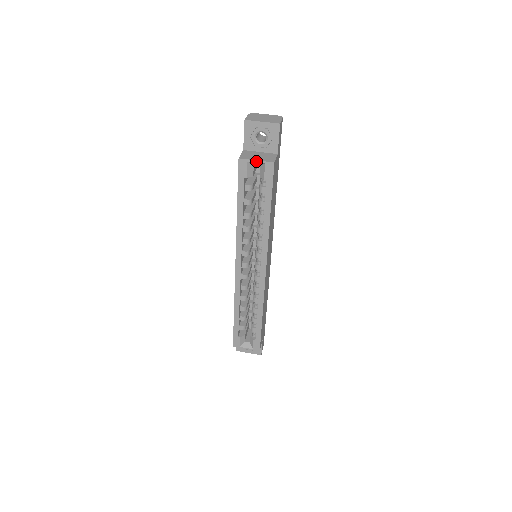
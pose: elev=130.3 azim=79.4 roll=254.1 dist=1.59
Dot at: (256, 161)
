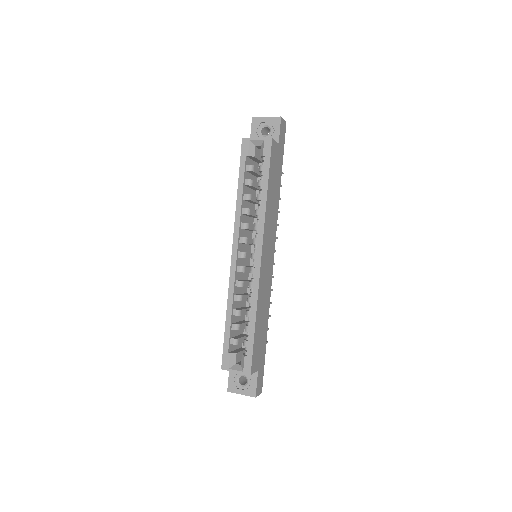
Dot at: (257, 139)
